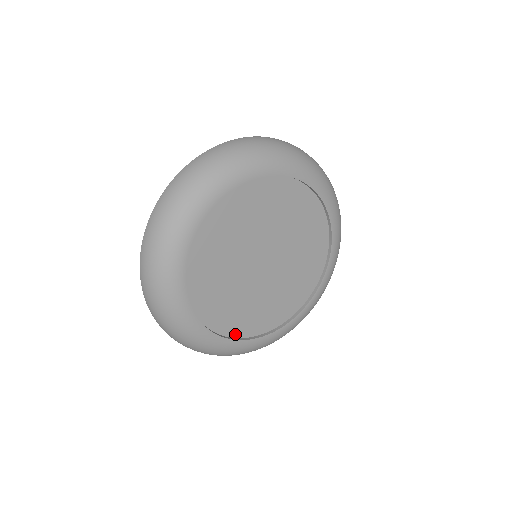
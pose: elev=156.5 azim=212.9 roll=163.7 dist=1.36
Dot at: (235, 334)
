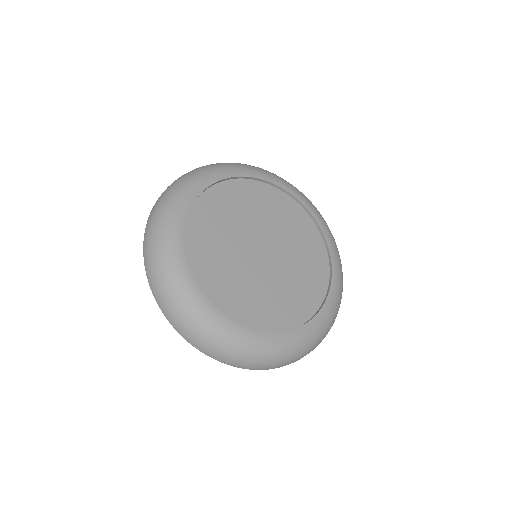
Dot at: (272, 328)
